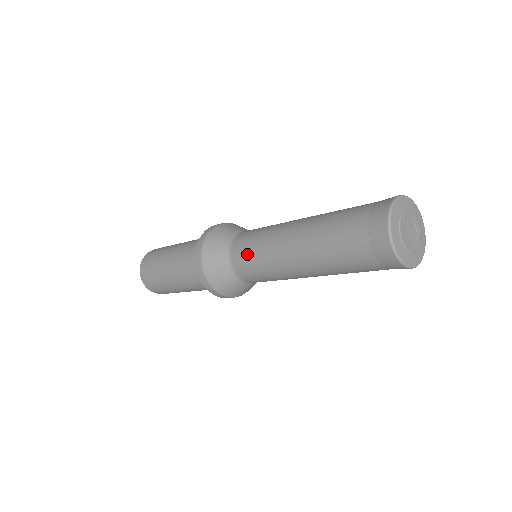
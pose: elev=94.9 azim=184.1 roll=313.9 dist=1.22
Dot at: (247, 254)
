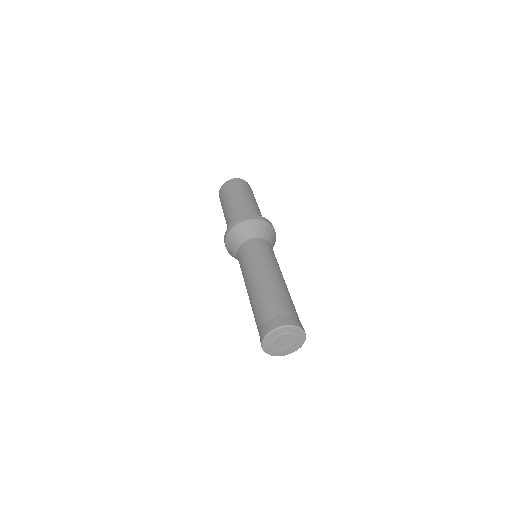
Dot at: (246, 253)
